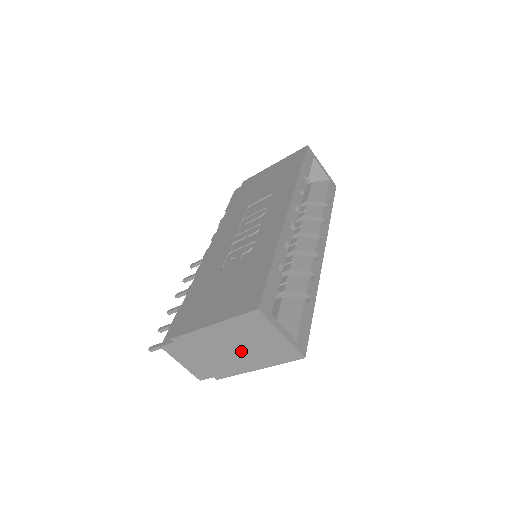
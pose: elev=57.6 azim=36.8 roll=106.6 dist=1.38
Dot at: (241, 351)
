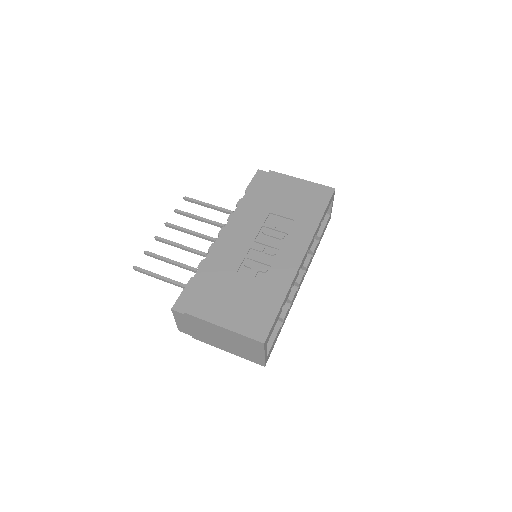
Dot at: (228, 343)
